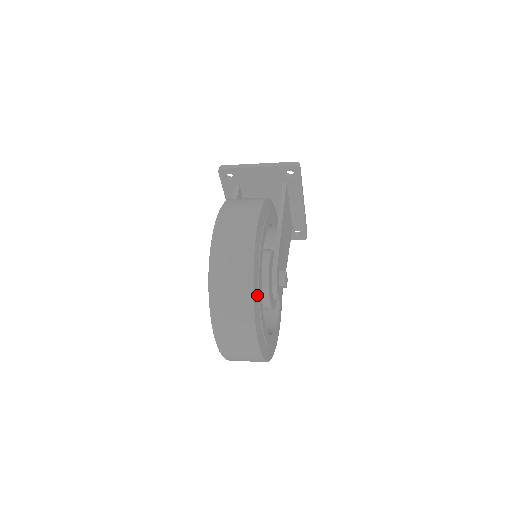
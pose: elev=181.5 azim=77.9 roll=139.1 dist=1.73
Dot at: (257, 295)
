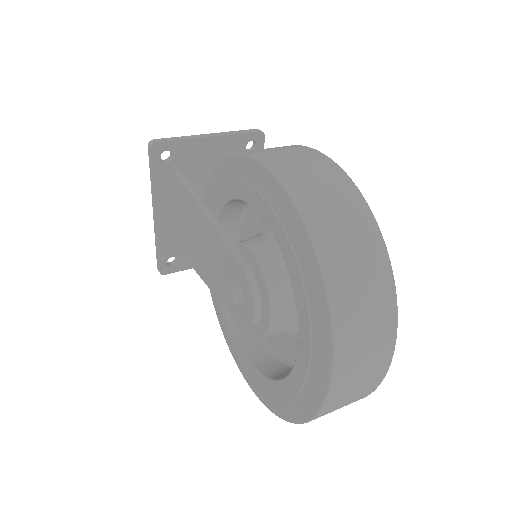
Dot at: occluded
